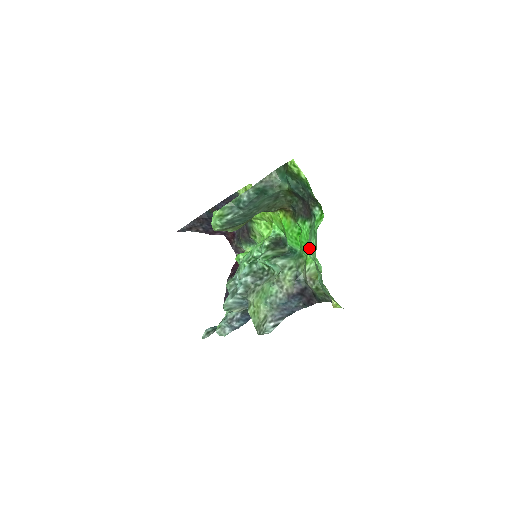
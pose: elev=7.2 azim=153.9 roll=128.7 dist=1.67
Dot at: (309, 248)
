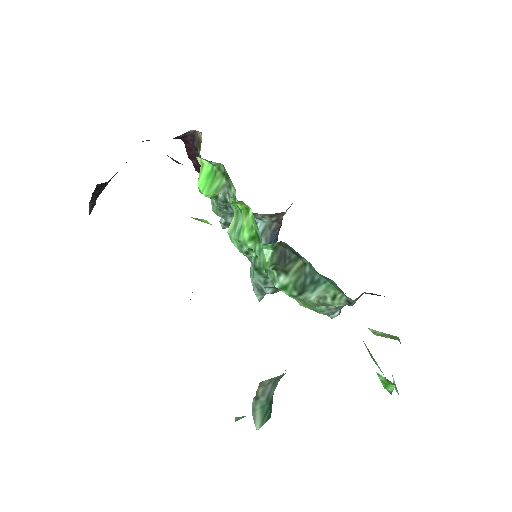
Dot at: (376, 364)
